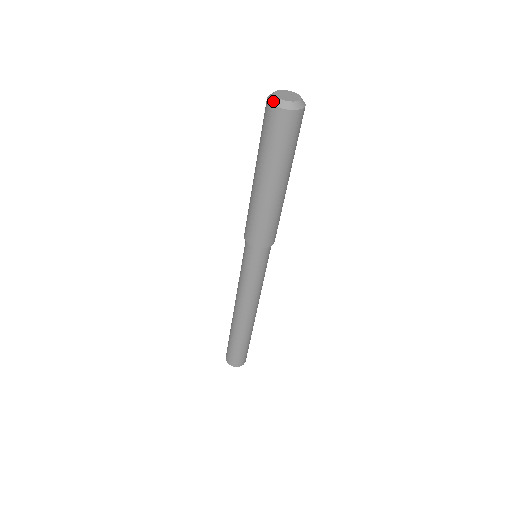
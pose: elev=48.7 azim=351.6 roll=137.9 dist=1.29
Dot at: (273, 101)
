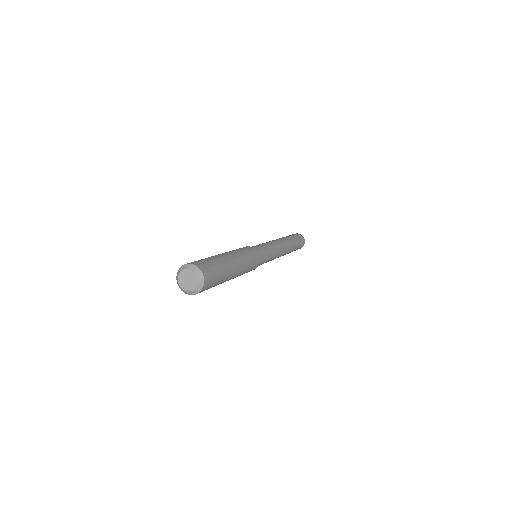
Dot at: (177, 274)
